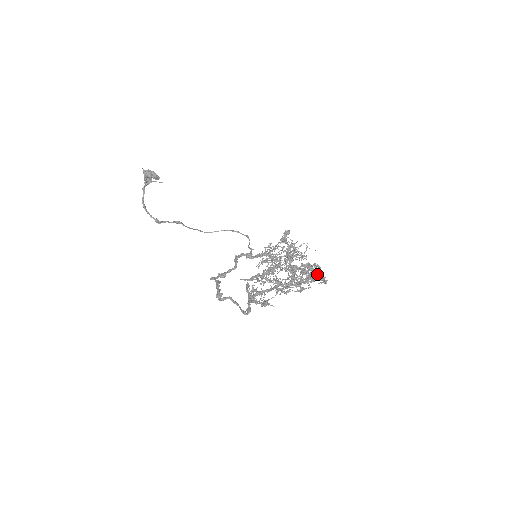
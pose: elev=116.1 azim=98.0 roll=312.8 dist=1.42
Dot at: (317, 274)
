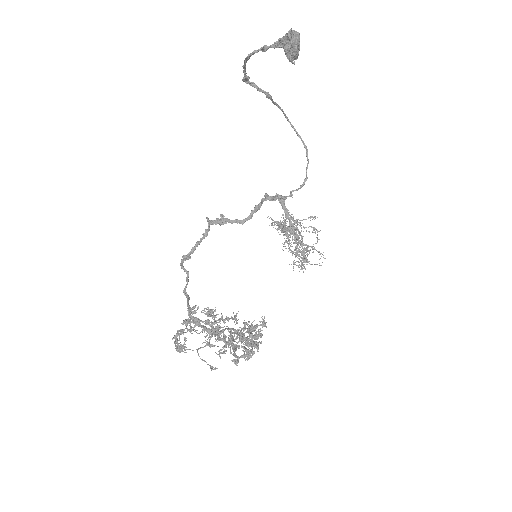
Dot at: (257, 339)
